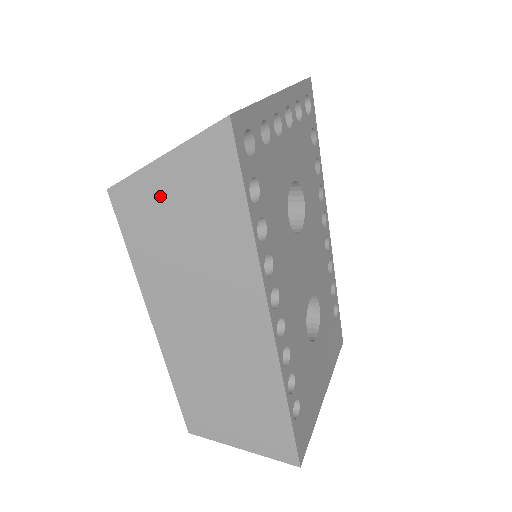
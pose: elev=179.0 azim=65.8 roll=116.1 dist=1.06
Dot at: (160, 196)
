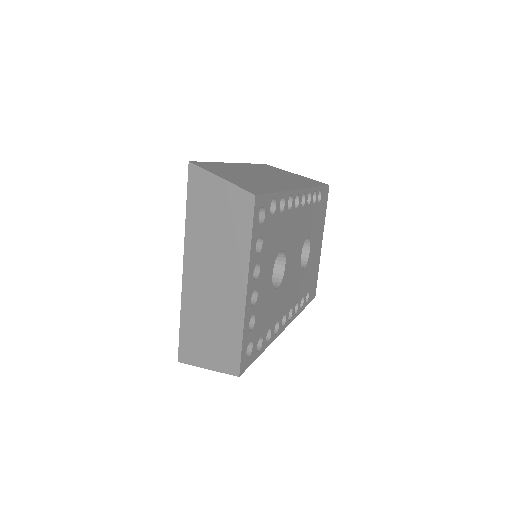
Dot at: occluded
